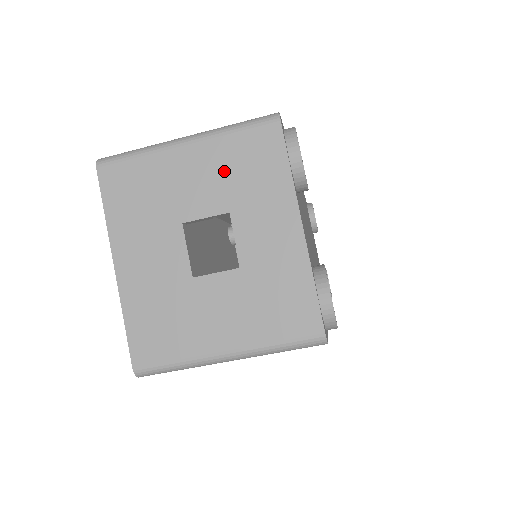
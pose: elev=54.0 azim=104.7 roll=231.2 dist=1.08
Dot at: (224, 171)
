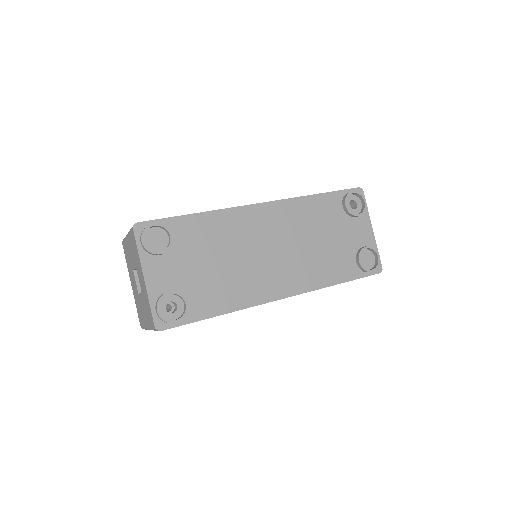
Dot at: (132, 250)
